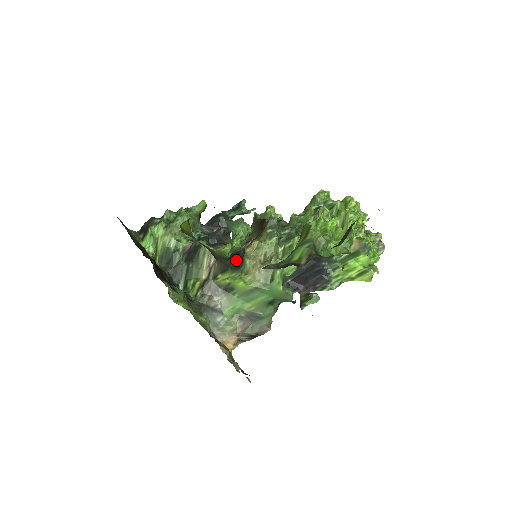
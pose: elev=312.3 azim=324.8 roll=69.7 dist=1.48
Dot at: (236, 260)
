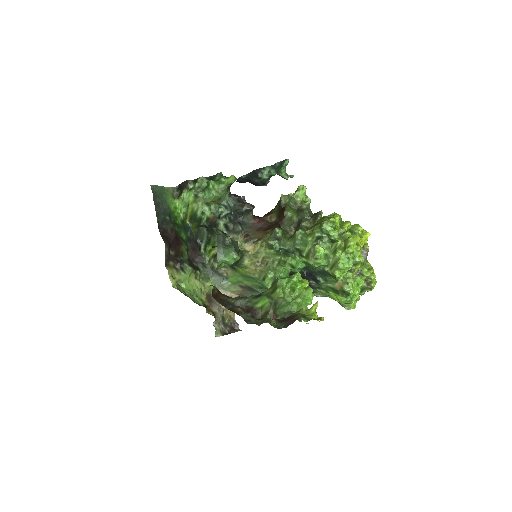
Dot at: (232, 264)
